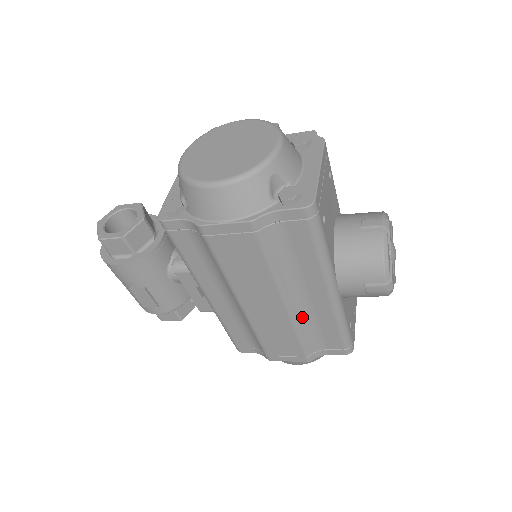
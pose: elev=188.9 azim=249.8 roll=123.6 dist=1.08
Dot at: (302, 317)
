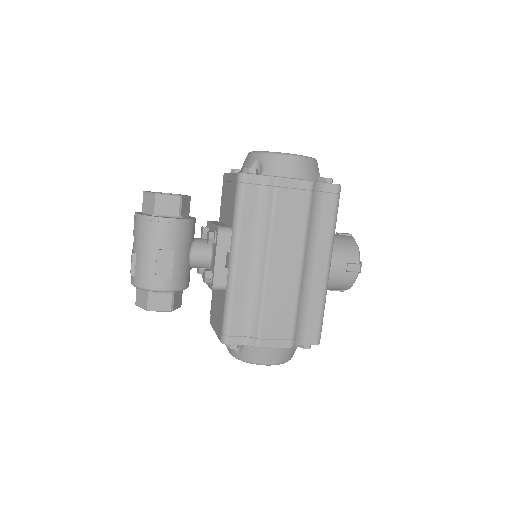
Dot at: (303, 289)
